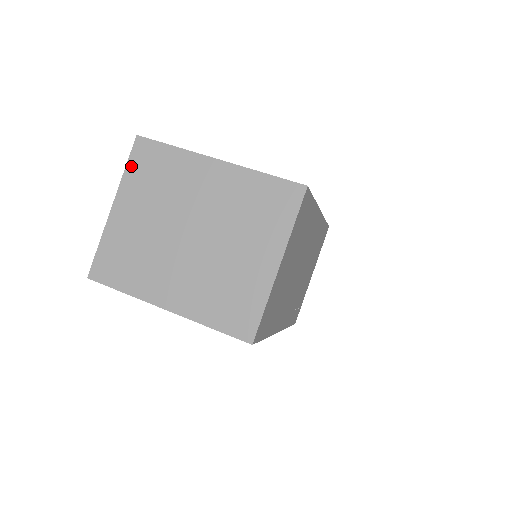
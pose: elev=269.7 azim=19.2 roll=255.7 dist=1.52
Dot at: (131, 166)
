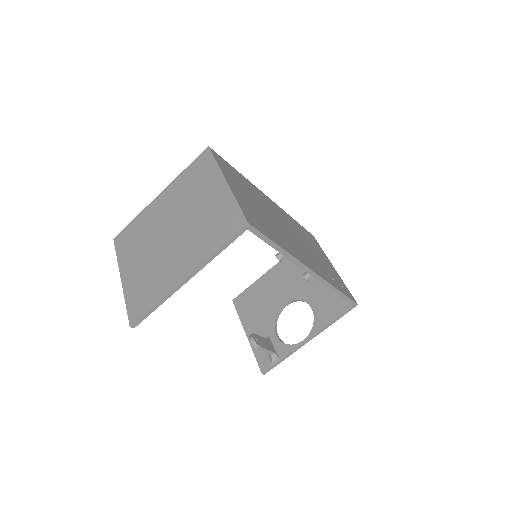
Dot at: (119, 252)
